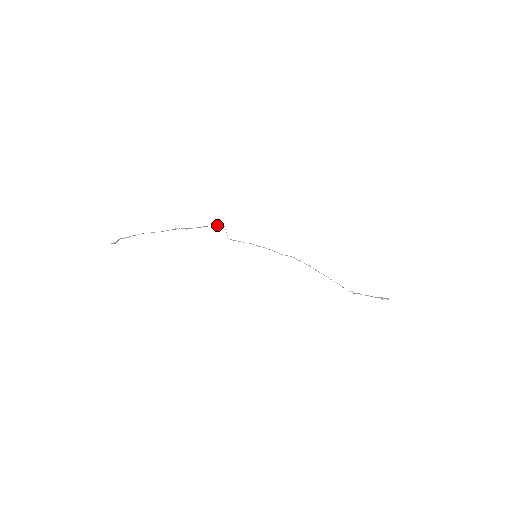
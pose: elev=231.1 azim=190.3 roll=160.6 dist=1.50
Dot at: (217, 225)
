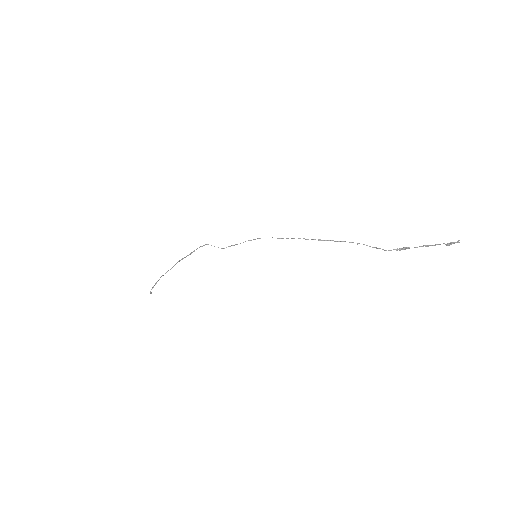
Dot at: (201, 246)
